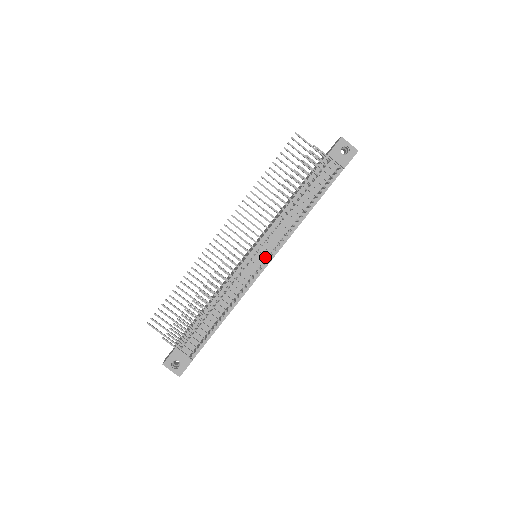
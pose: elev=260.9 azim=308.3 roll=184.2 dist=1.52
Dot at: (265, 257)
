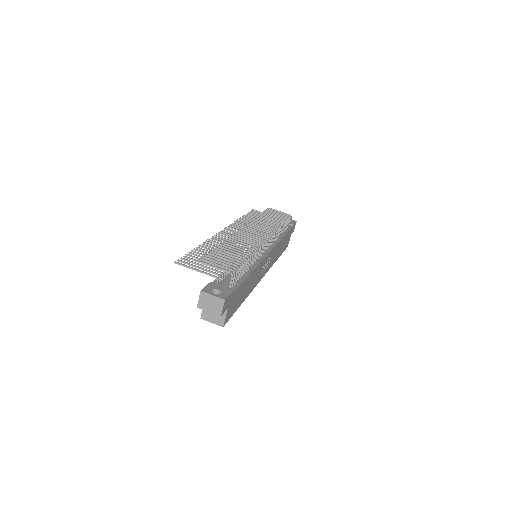
Dot at: (267, 235)
